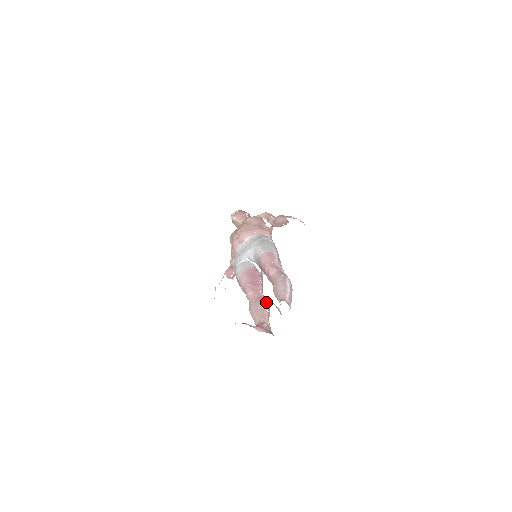
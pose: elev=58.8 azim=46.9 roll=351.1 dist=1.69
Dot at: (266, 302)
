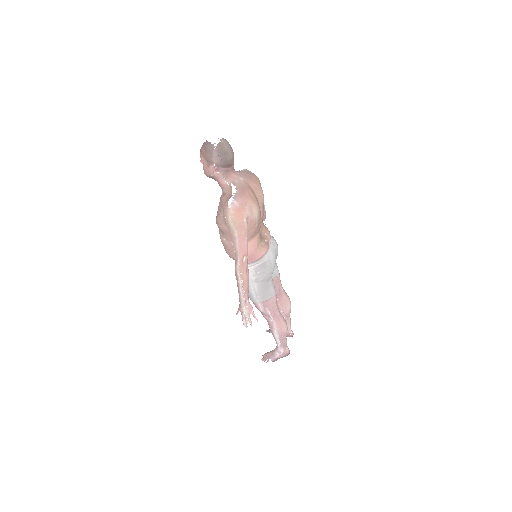
Dot at: (281, 309)
